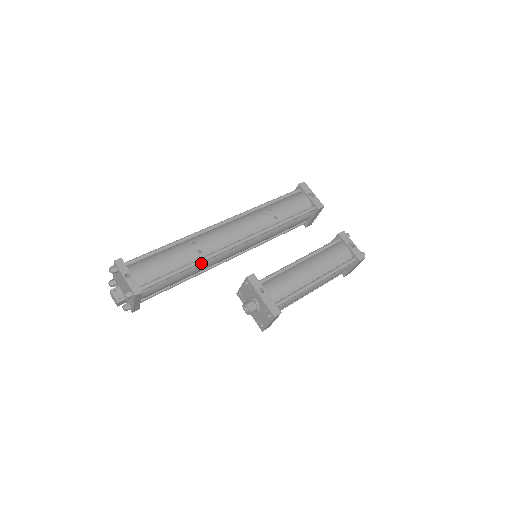
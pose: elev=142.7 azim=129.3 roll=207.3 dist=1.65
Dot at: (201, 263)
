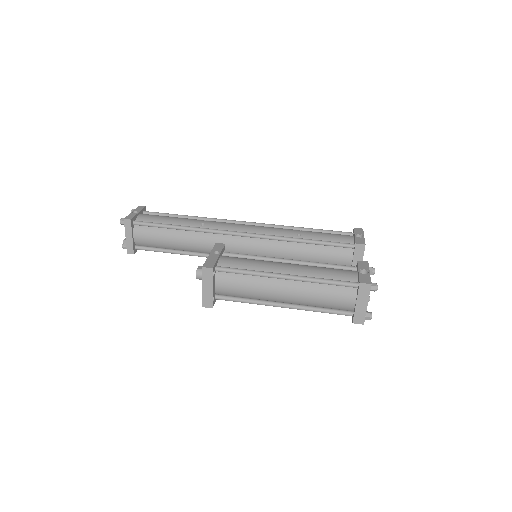
Dot at: (198, 234)
